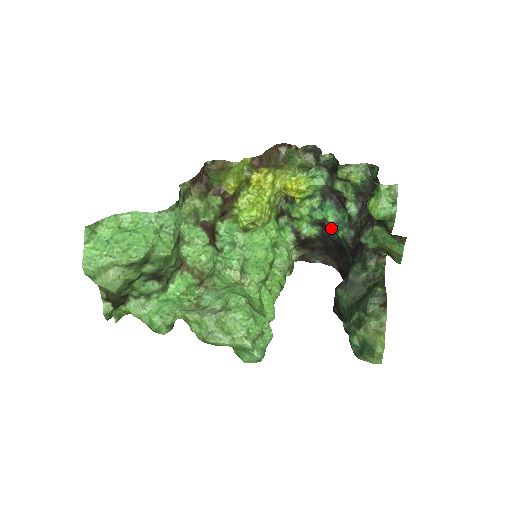
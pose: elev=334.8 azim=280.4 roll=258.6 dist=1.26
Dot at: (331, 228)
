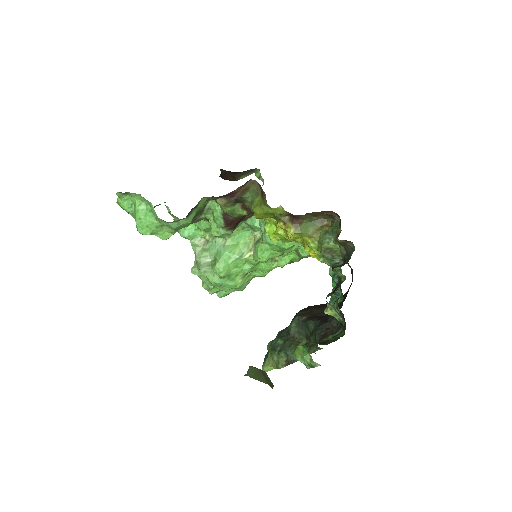
Dot at: occluded
